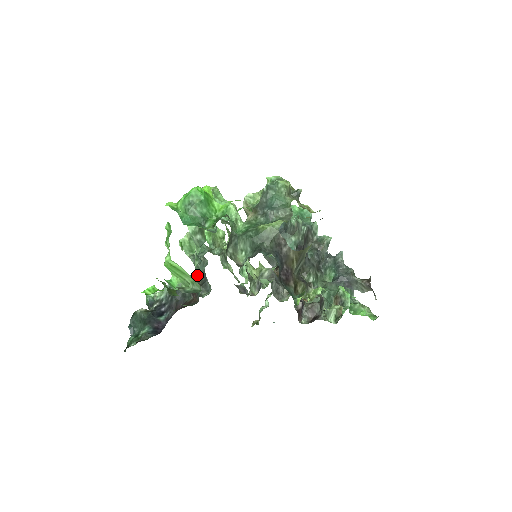
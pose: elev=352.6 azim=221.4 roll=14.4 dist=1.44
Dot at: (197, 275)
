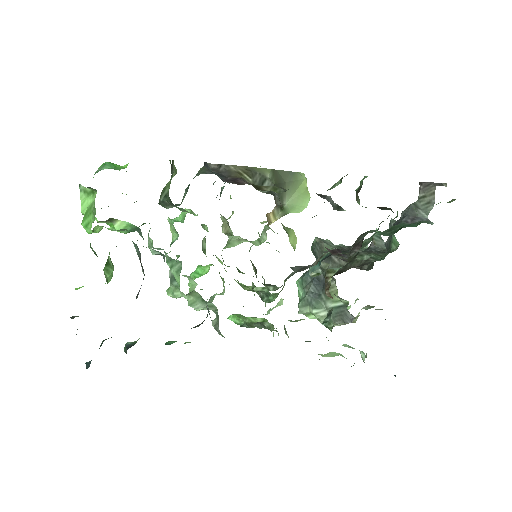
Dot at: occluded
